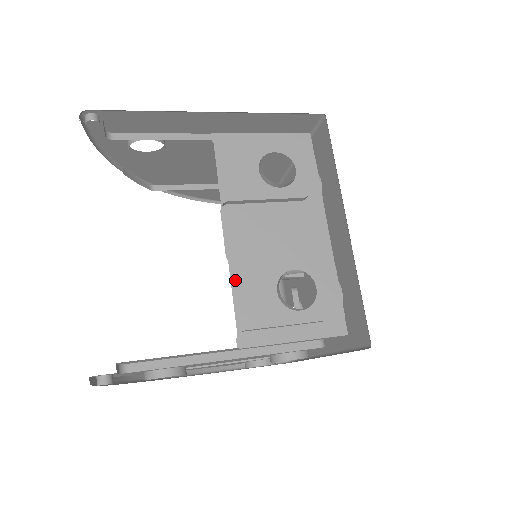
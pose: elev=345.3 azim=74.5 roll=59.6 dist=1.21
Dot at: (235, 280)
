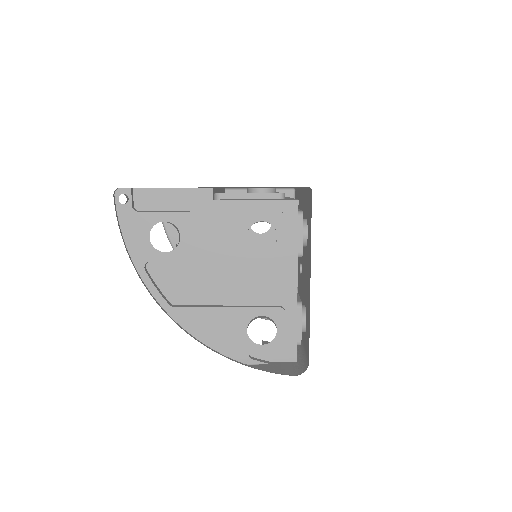
Dot at: occluded
